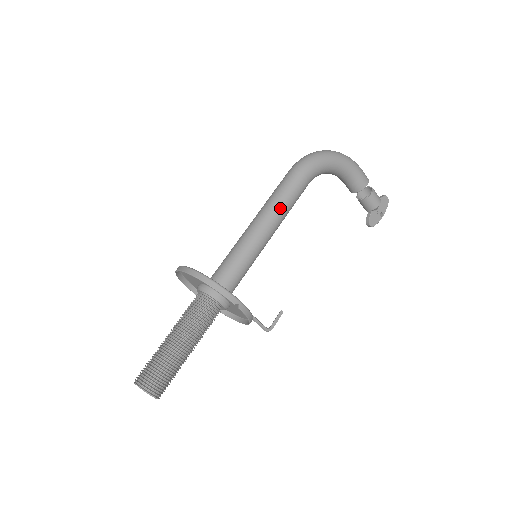
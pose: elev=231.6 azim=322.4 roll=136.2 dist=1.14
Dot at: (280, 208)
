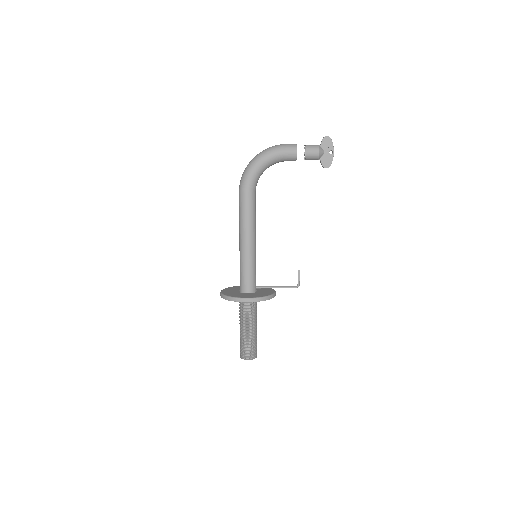
Dot at: (245, 224)
